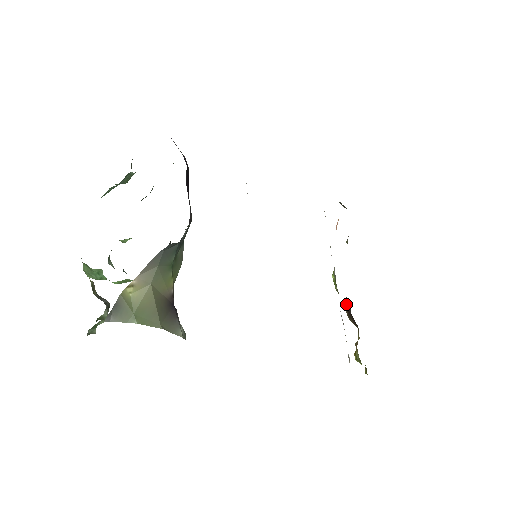
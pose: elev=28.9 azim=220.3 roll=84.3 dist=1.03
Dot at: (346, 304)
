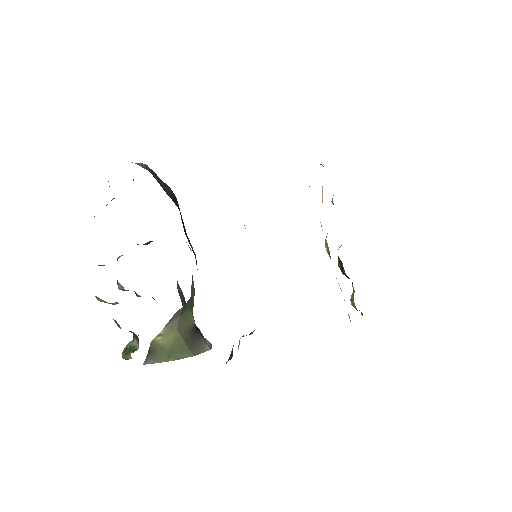
Dot at: (339, 263)
